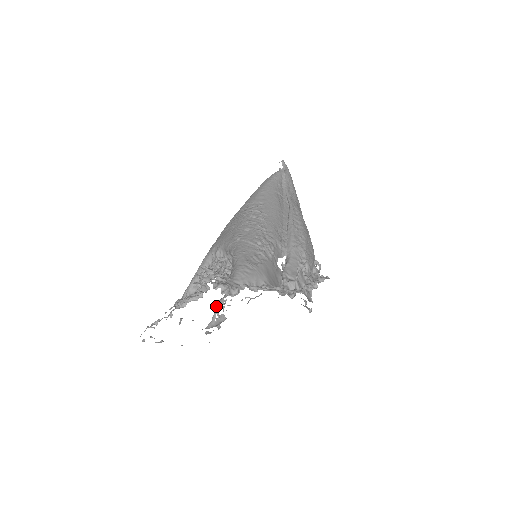
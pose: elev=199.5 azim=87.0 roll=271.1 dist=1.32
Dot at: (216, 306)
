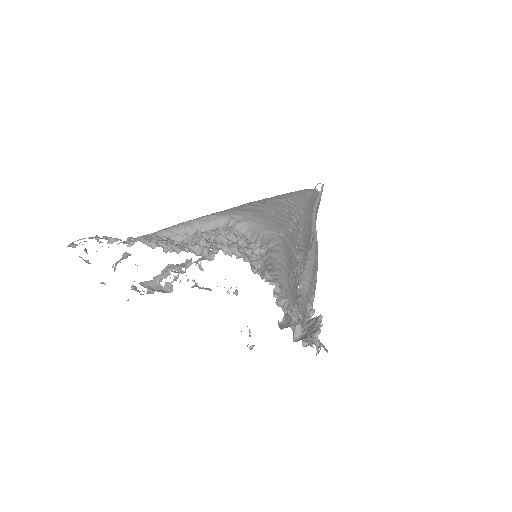
Dot at: (166, 267)
